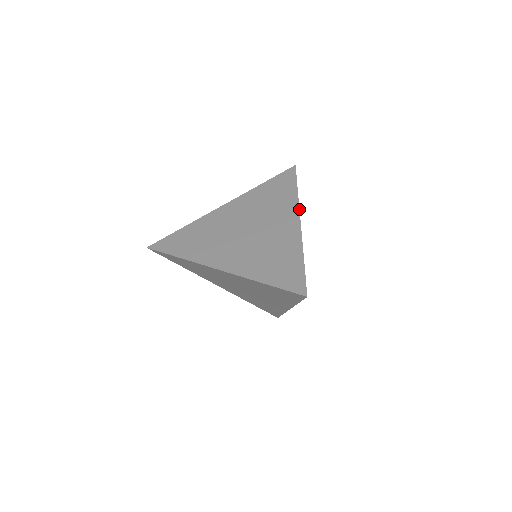
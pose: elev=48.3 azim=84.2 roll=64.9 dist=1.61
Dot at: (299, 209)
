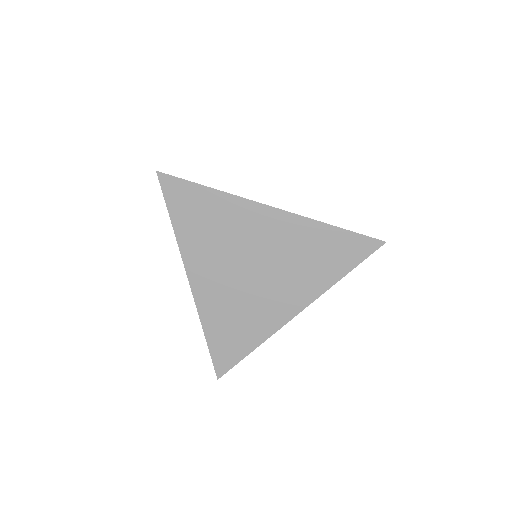
Dot at: occluded
